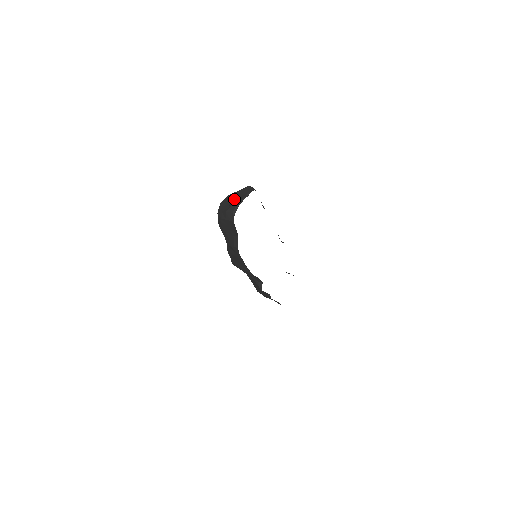
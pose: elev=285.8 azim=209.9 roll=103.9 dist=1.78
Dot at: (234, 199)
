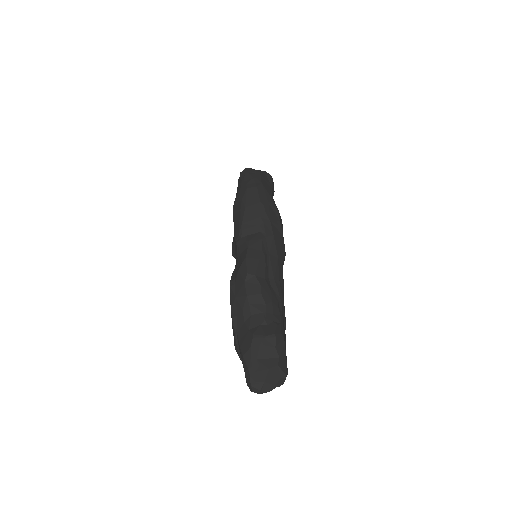
Dot at: (267, 381)
